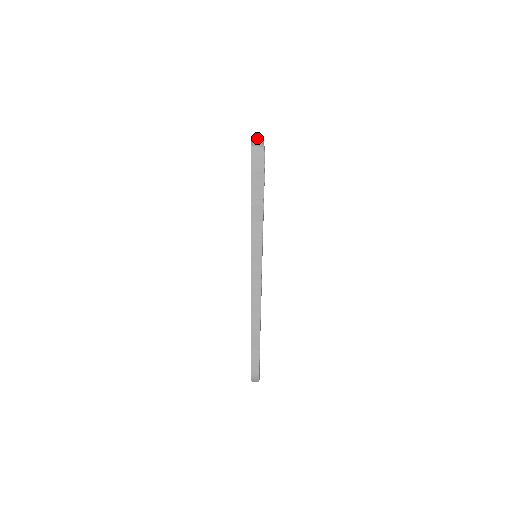
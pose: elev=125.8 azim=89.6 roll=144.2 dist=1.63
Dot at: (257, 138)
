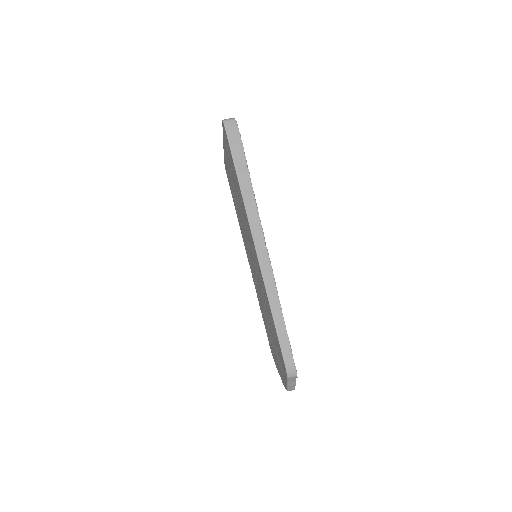
Dot at: occluded
